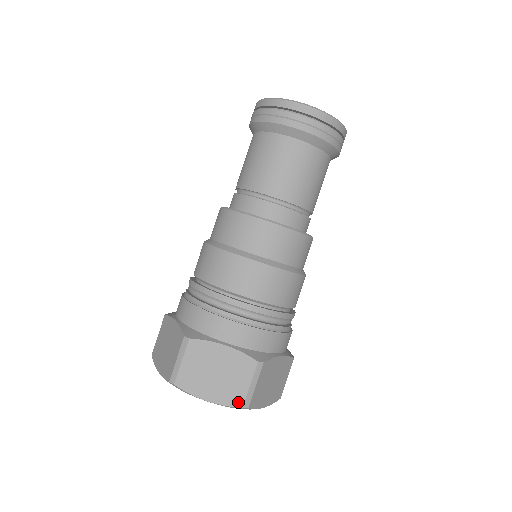
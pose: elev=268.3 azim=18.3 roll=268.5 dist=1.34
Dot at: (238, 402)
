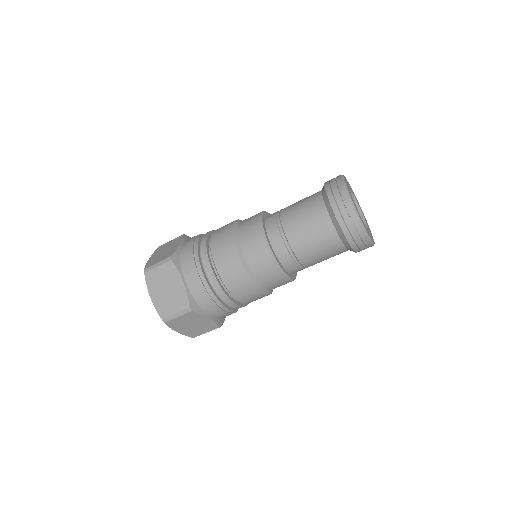
Dot at: (162, 314)
